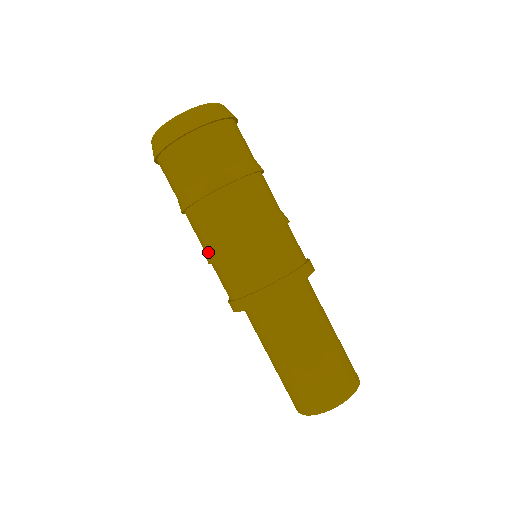
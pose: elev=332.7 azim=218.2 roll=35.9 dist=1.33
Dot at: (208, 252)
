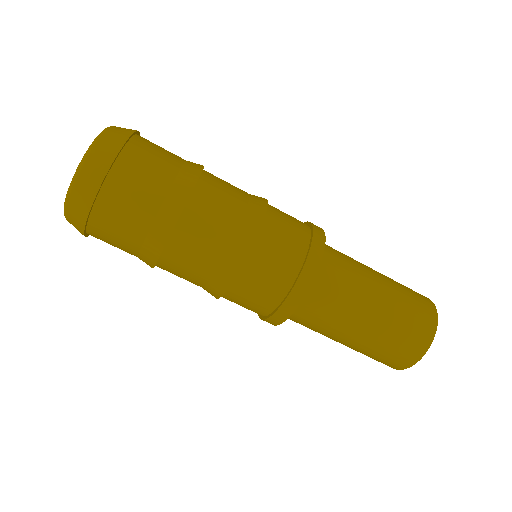
Dot at: occluded
